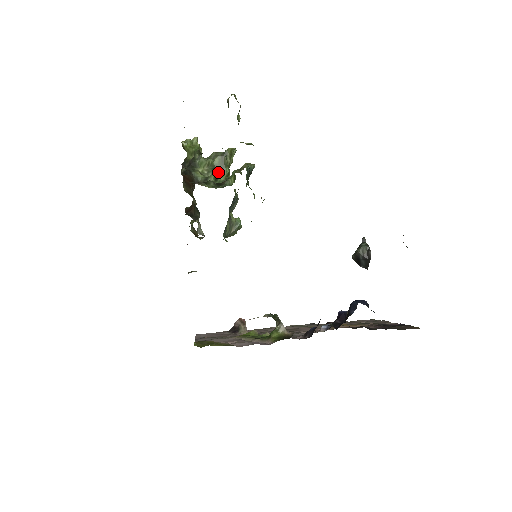
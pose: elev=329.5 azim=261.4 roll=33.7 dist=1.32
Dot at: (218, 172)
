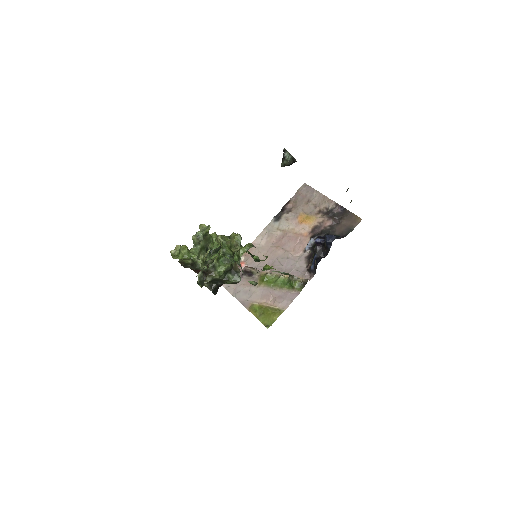
Dot at: (217, 256)
